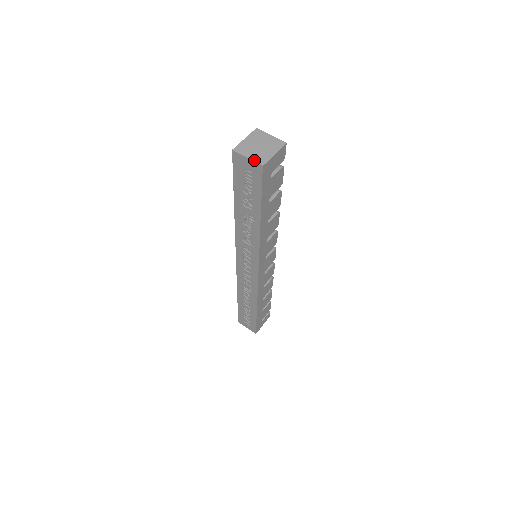
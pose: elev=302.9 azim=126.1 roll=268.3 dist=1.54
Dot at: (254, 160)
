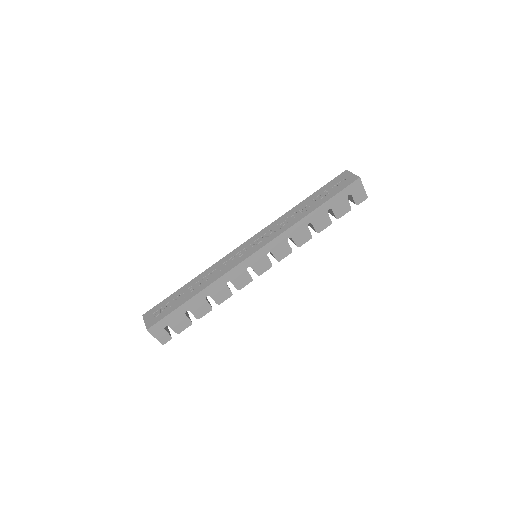
Dot at: (356, 175)
